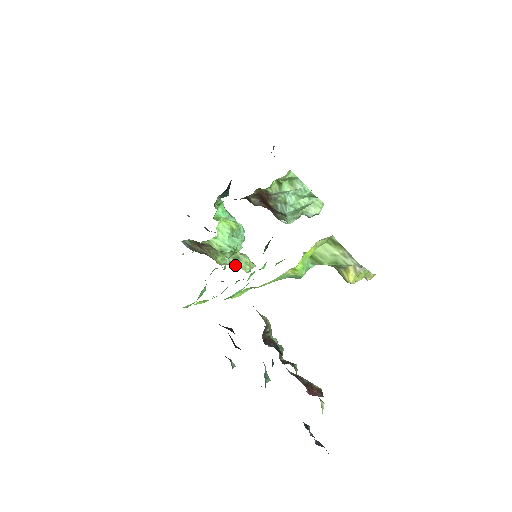
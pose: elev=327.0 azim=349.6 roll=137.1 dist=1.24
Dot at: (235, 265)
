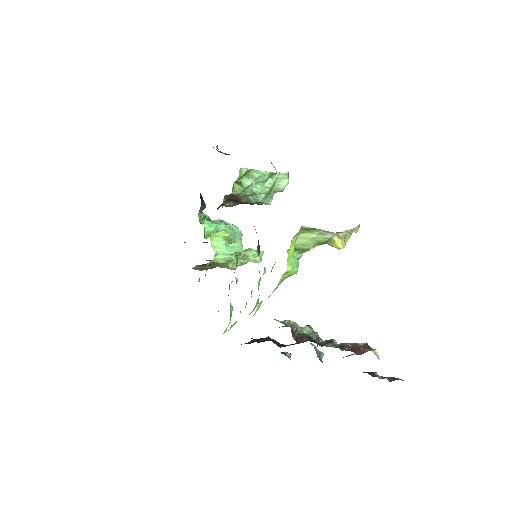
Dot at: (246, 262)
